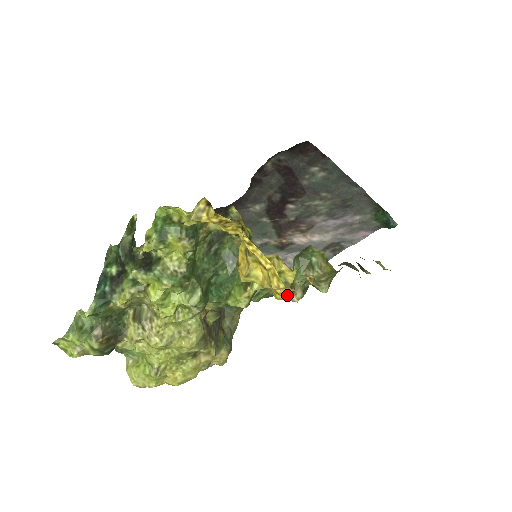
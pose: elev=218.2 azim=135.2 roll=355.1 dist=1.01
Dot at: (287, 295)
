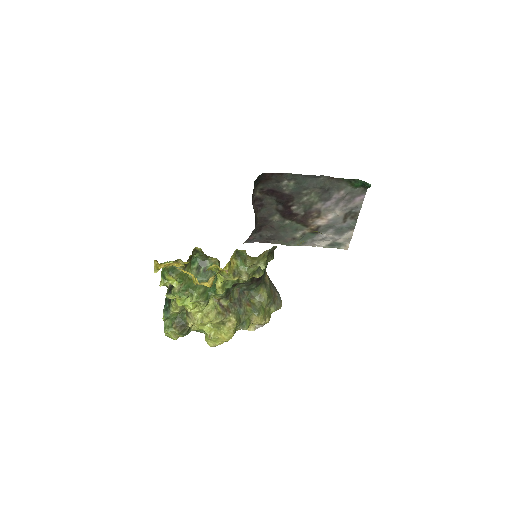
Dot at: (207, 285)
